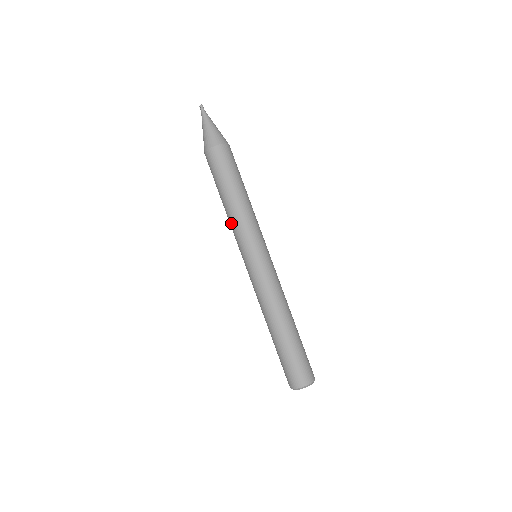
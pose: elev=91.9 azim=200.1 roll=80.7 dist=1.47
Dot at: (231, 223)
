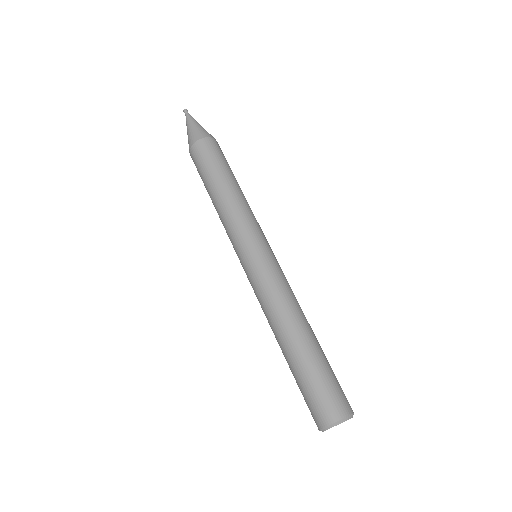
Dot at: occluded
